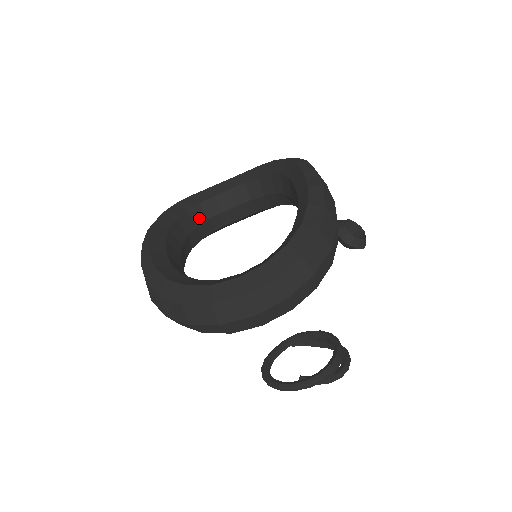
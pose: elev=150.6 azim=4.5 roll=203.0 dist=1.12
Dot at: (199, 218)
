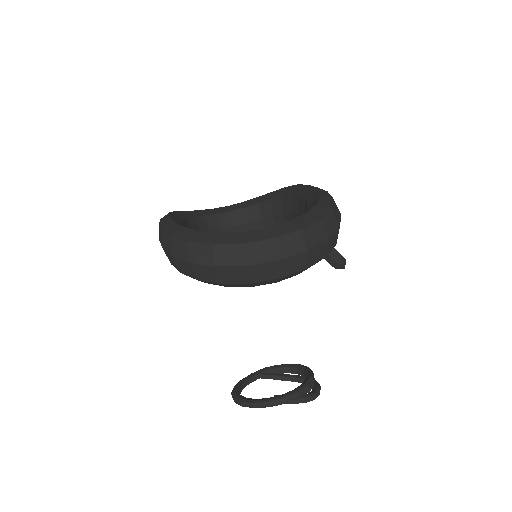
Dot at: (202, 227)
